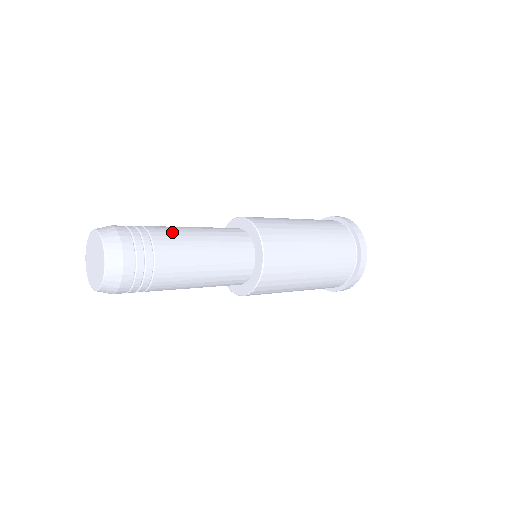
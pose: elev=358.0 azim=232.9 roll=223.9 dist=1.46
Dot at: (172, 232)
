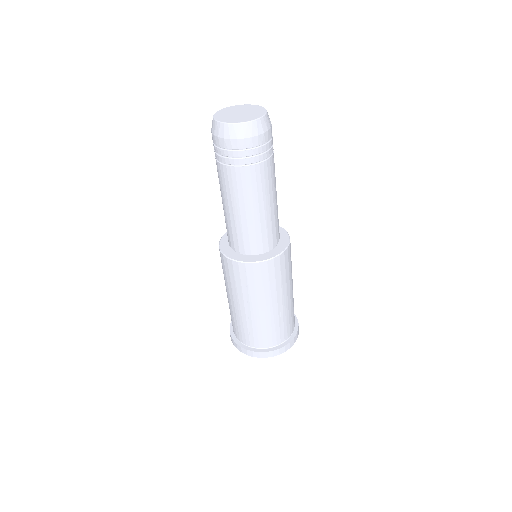
Dot at: occluded
